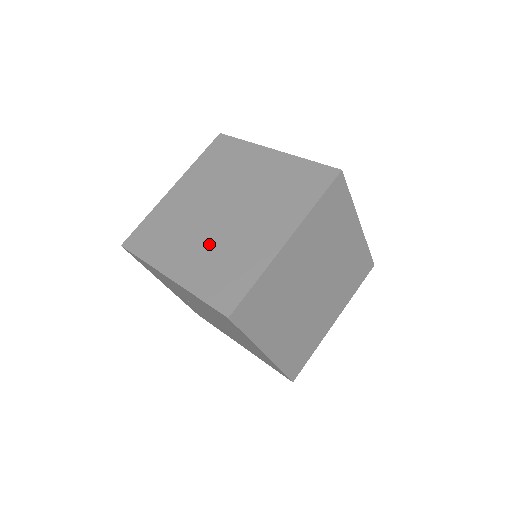
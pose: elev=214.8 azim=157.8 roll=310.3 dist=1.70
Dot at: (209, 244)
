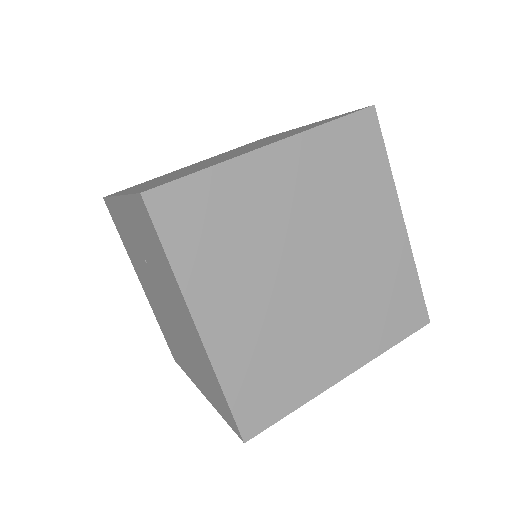
Dot at: (272, 314)
